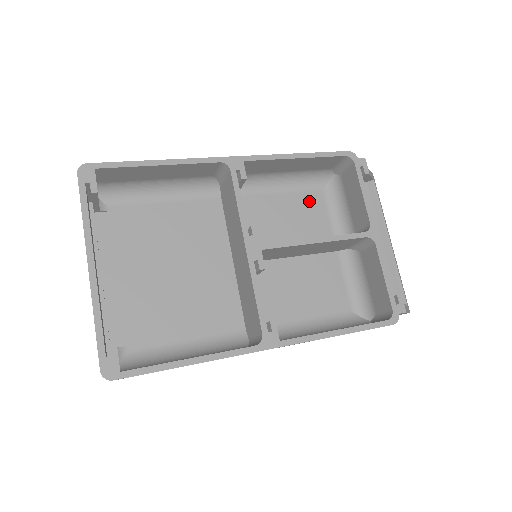
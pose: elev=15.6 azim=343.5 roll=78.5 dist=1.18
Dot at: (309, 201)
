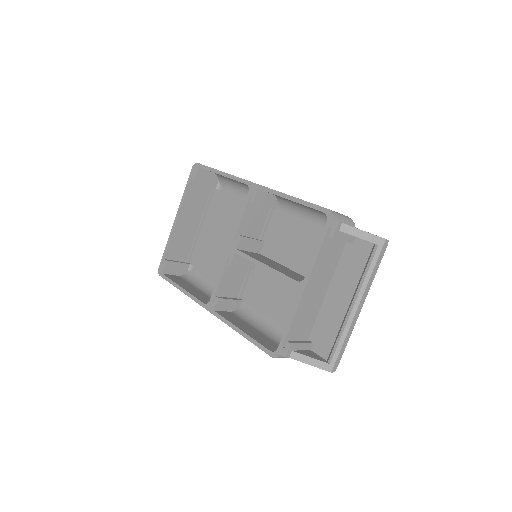
Dot at: (320, 236)
